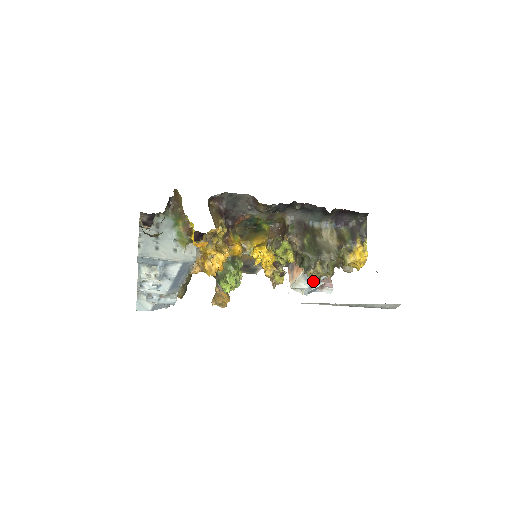
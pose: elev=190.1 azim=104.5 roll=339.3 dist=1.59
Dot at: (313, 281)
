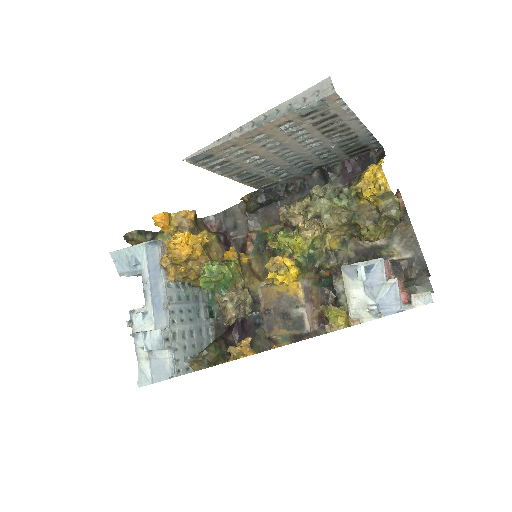
Dot at: (360, 271)
